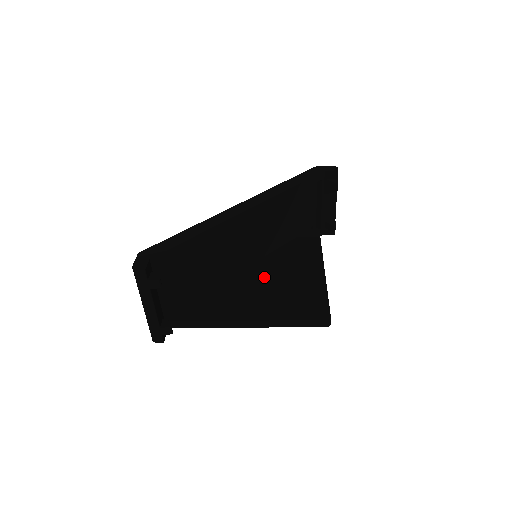
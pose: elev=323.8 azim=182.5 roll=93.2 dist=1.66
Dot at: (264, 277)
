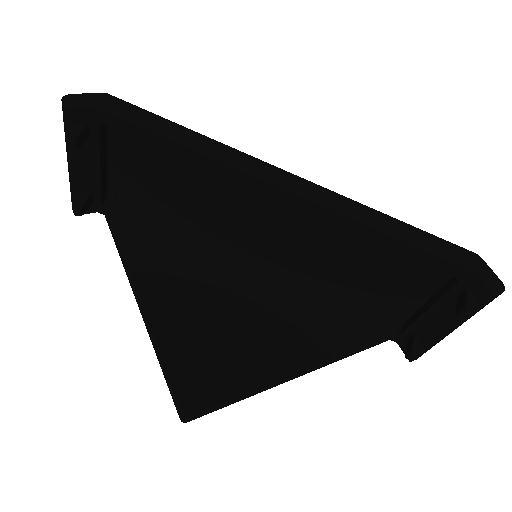
Dot at: (242, 288)
